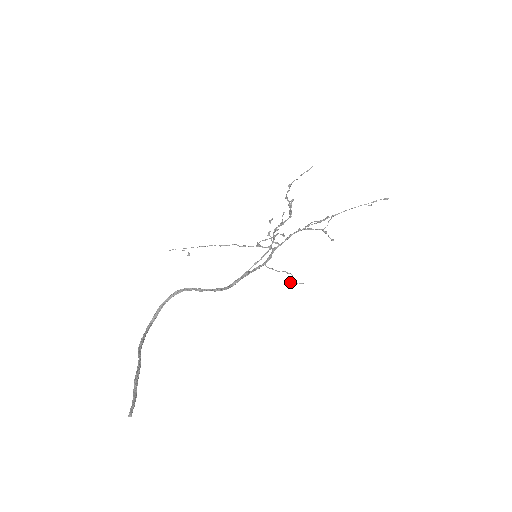
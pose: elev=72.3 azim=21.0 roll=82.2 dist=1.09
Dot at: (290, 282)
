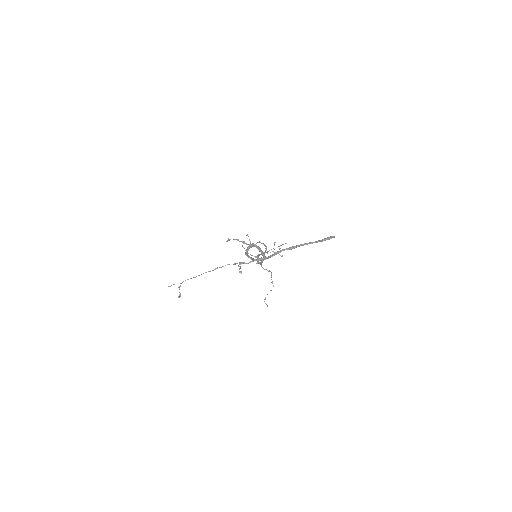
Dot at: (265, 298)
